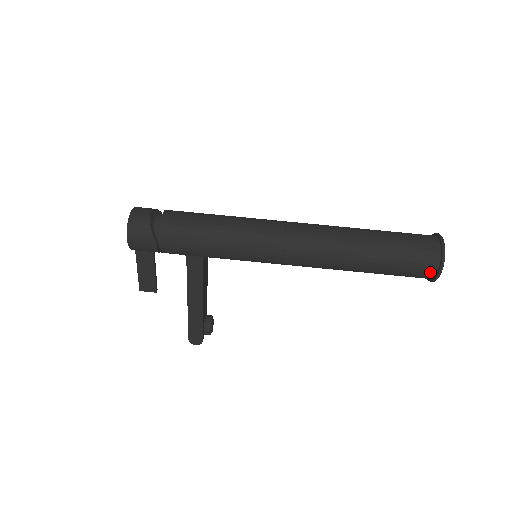
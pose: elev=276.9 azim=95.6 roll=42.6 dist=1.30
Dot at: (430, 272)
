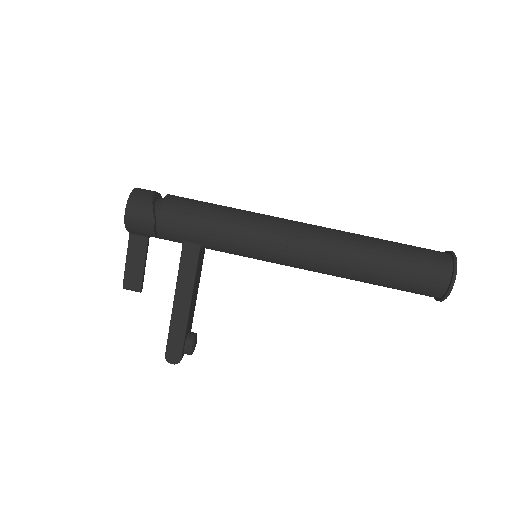
Dot at: (442, 284)
